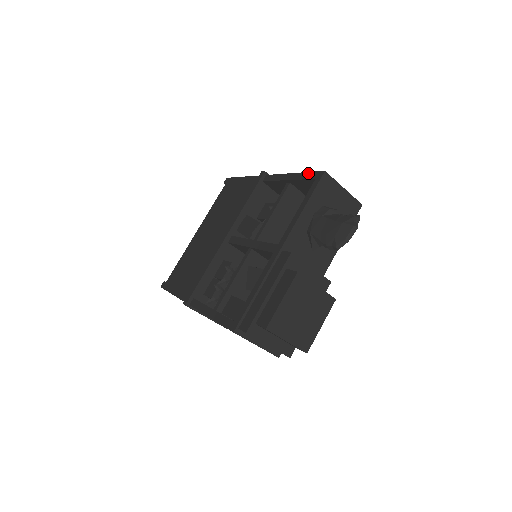
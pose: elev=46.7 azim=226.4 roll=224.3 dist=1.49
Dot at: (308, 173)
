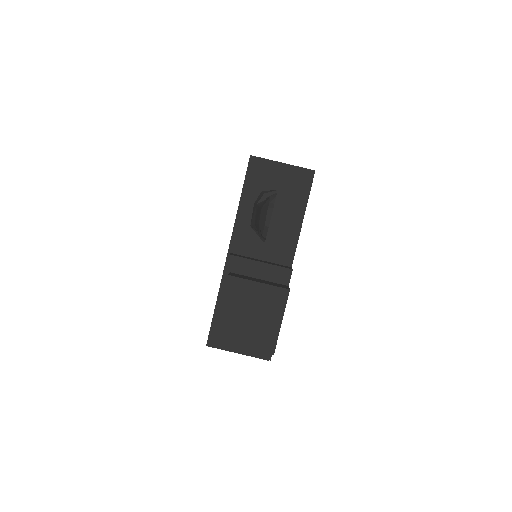
Dot at: occluded
